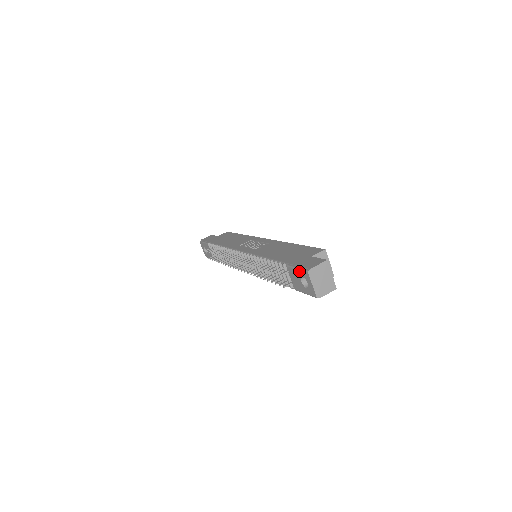
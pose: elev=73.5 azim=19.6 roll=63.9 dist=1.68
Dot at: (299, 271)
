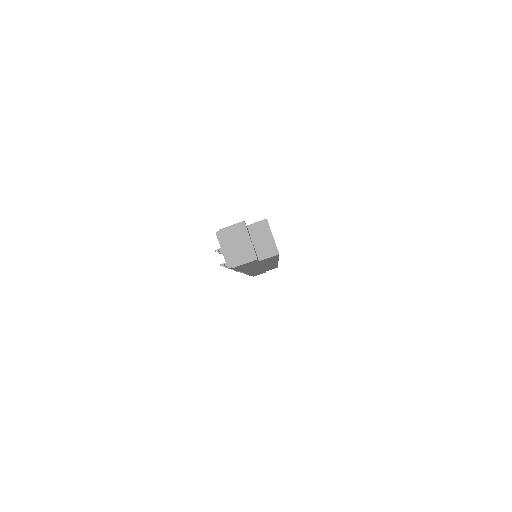
Dot at: occluded
